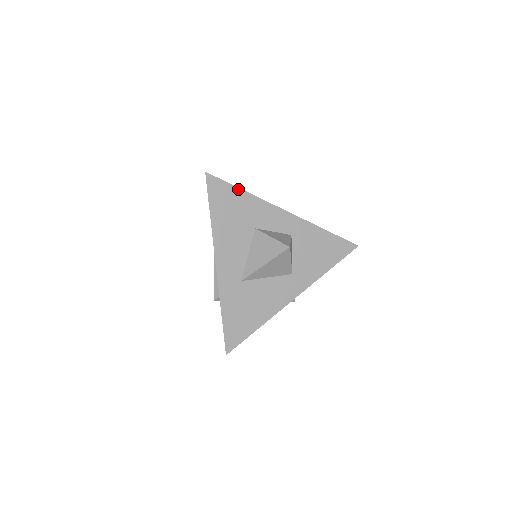
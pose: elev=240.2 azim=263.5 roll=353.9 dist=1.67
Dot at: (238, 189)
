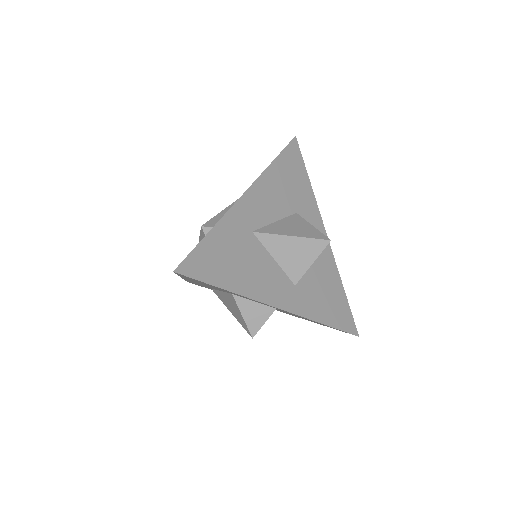
Dot at: (307, 175)
